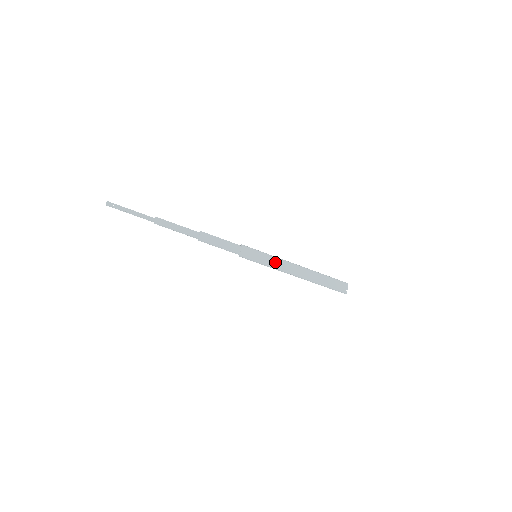
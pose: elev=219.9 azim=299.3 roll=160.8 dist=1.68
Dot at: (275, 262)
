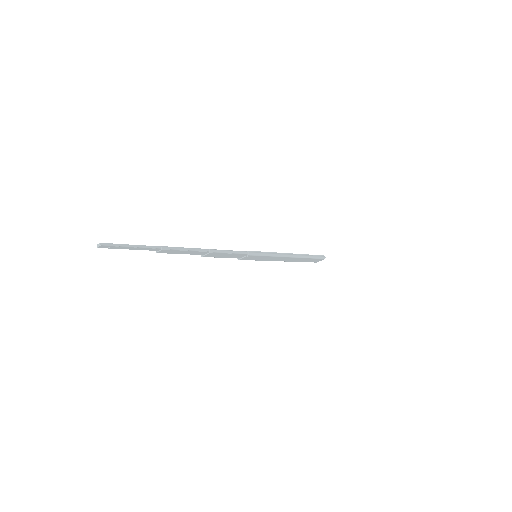
Dot at: (271, 259)
